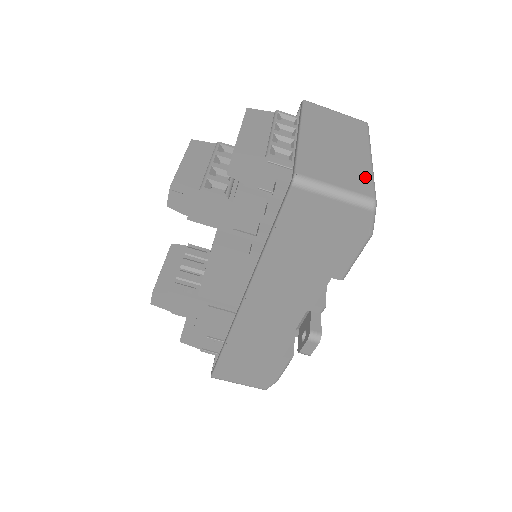
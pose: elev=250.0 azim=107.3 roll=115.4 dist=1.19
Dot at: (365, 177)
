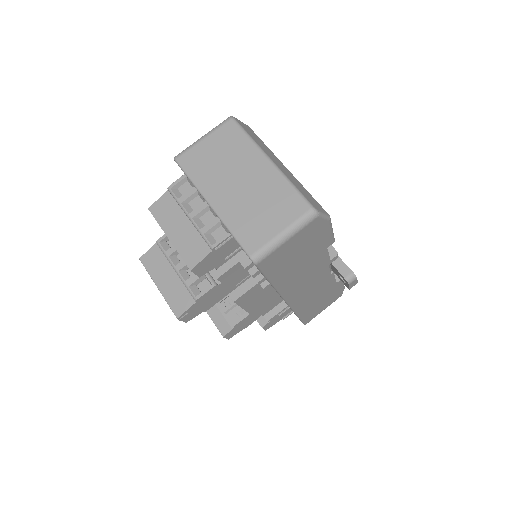
Dot at: (287, 192)
